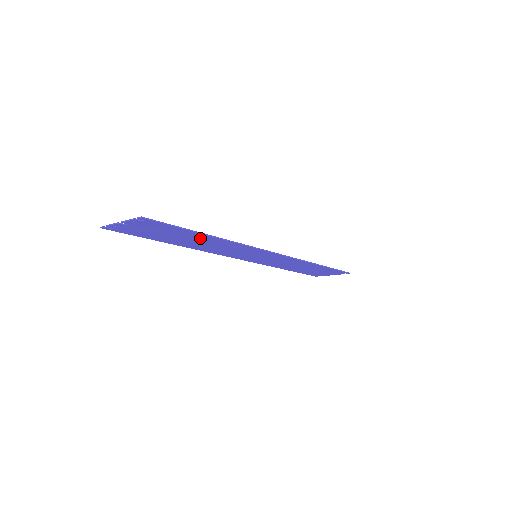
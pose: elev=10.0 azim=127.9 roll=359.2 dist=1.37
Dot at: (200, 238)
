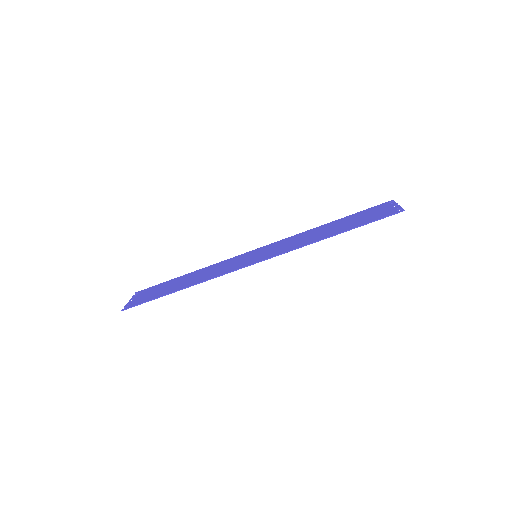
Dot at: (180, 287)
